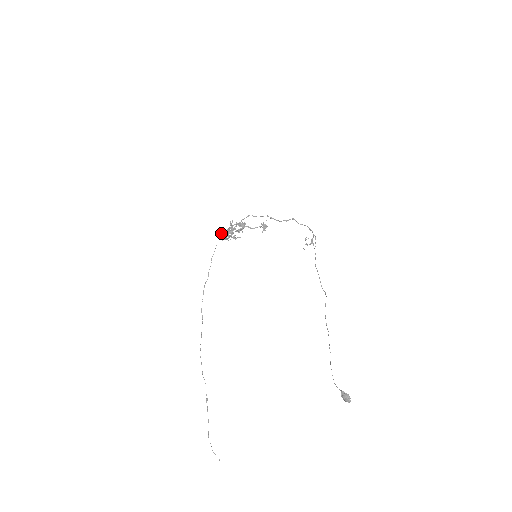
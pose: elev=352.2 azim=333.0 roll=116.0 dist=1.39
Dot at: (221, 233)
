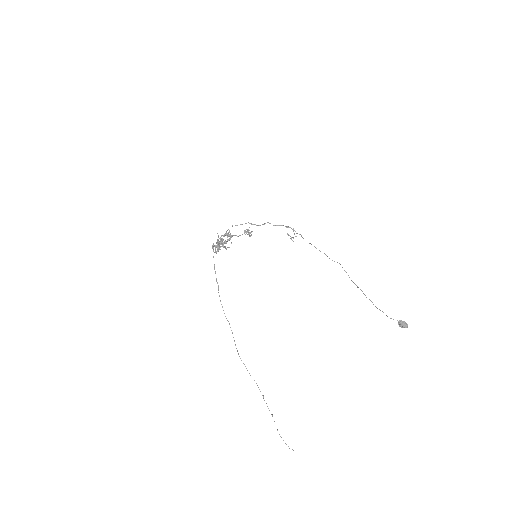
Dot at: (212, 246)
